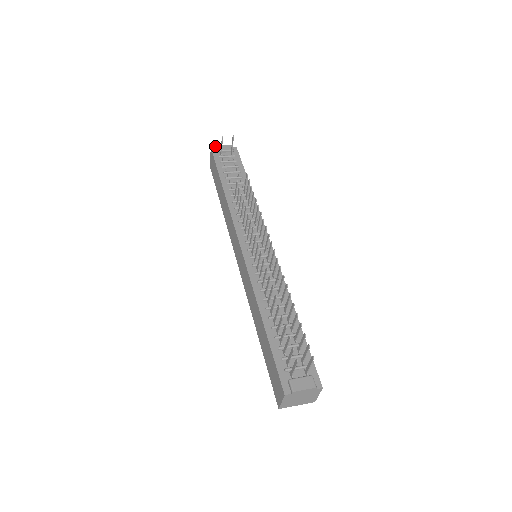
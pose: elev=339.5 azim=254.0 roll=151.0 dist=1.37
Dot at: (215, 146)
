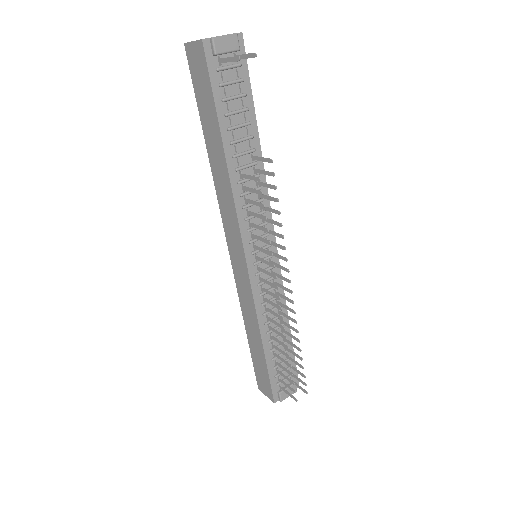
Dot at: occluded
